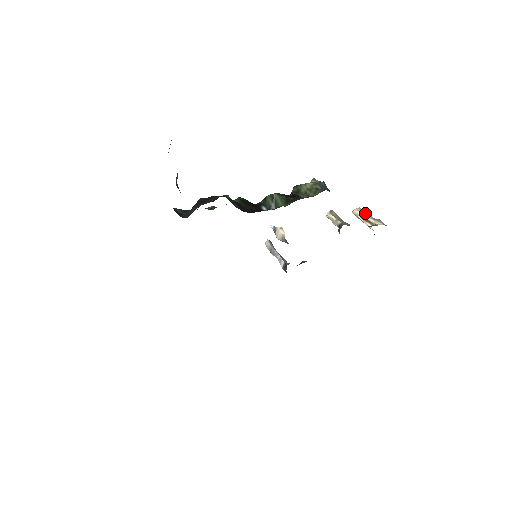
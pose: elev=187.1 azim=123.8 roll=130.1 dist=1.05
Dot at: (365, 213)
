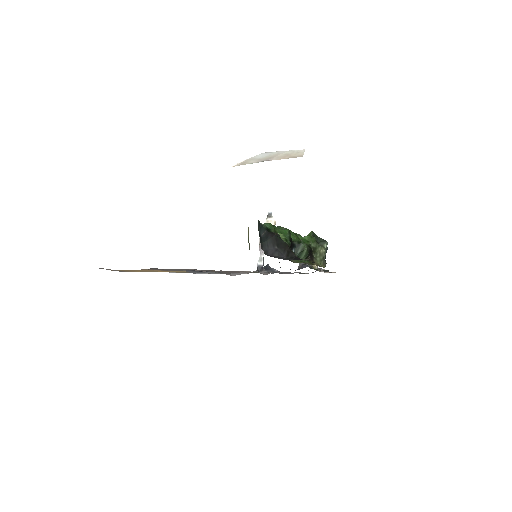
Dot at: occluded
